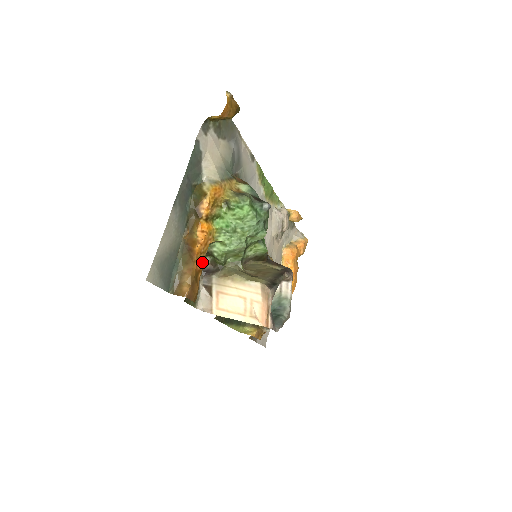
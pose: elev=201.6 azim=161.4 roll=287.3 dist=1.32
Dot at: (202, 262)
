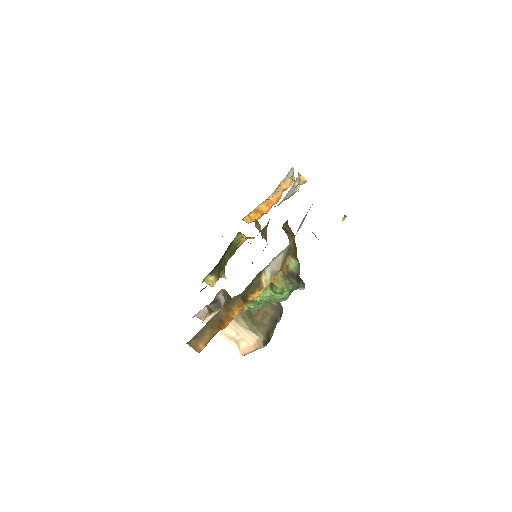
Dot at: occluded
